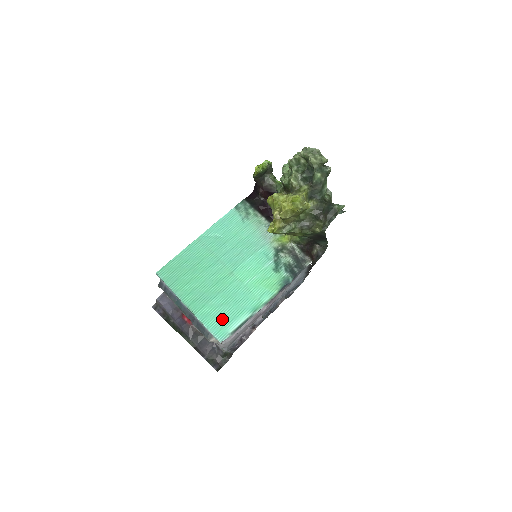
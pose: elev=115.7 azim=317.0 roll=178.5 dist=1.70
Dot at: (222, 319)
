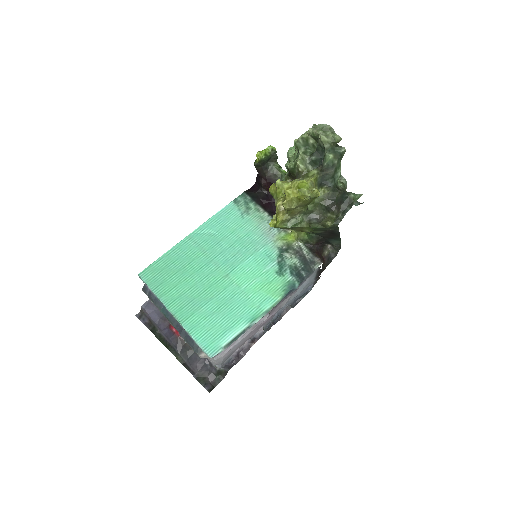
Dot at: (214, 330)
